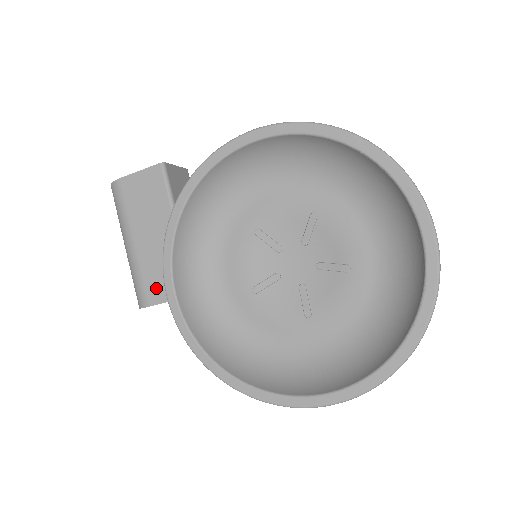
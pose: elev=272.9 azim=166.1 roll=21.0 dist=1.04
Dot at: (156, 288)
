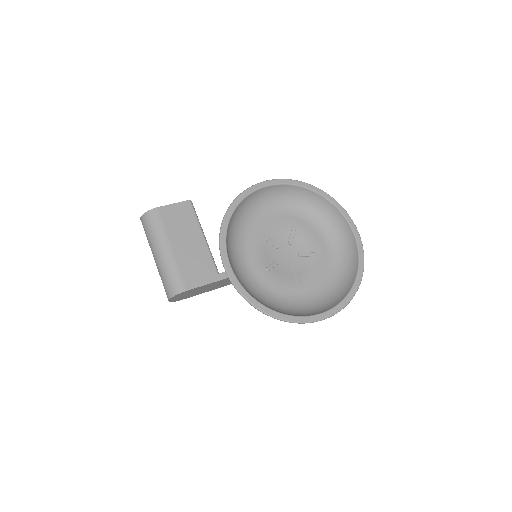
Dot at: (192, 277)
